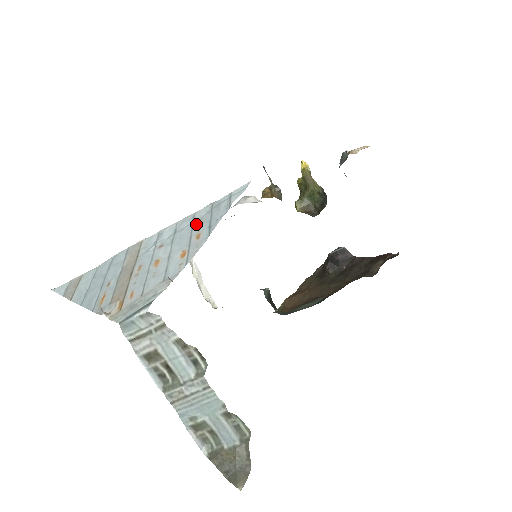
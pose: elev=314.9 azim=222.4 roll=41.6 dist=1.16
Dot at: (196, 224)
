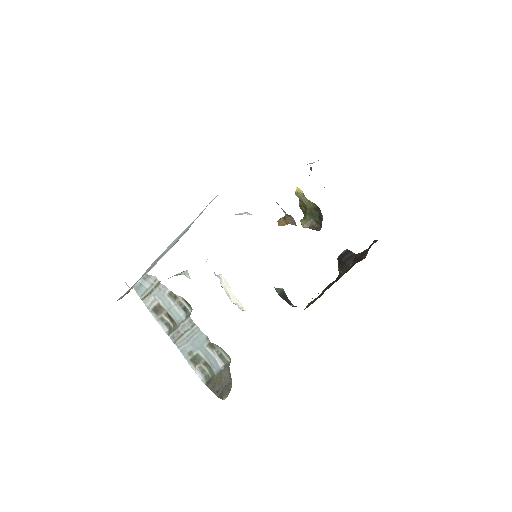
Dot at: (189, 226)
